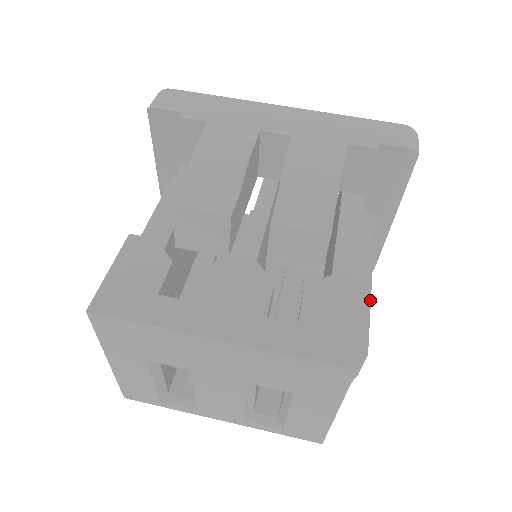
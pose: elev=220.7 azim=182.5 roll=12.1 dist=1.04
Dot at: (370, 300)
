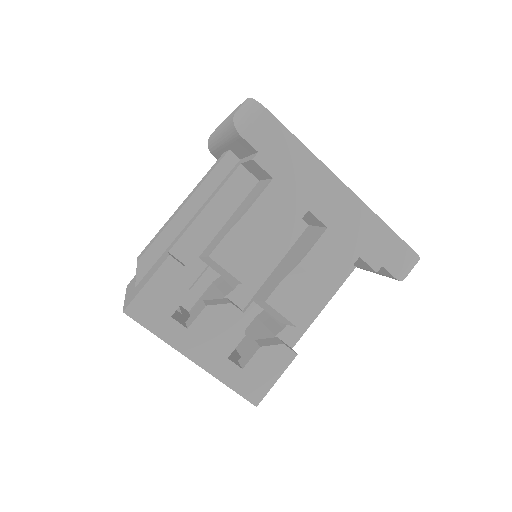
Dot at: occluded
